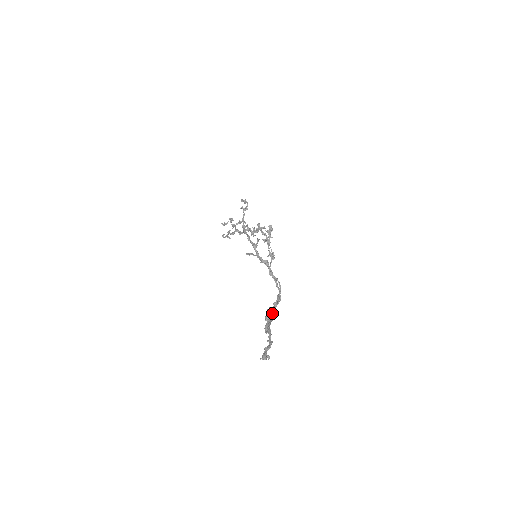
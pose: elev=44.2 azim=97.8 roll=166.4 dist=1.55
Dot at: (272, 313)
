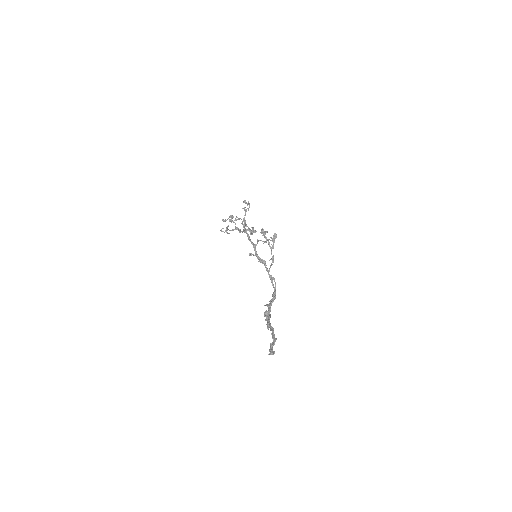
Dot at: (270, 310)
